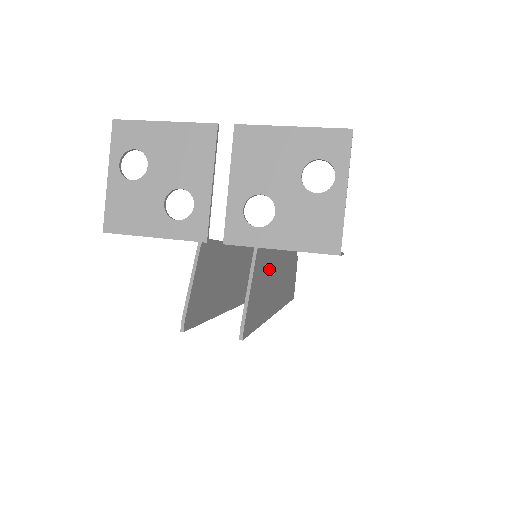
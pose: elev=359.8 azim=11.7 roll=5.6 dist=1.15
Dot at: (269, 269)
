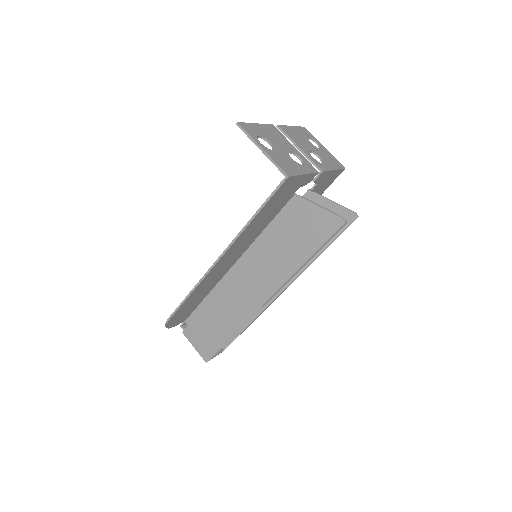
Dot at: occluded
